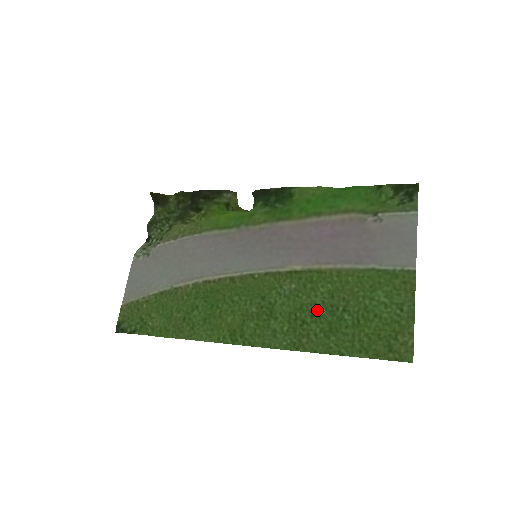
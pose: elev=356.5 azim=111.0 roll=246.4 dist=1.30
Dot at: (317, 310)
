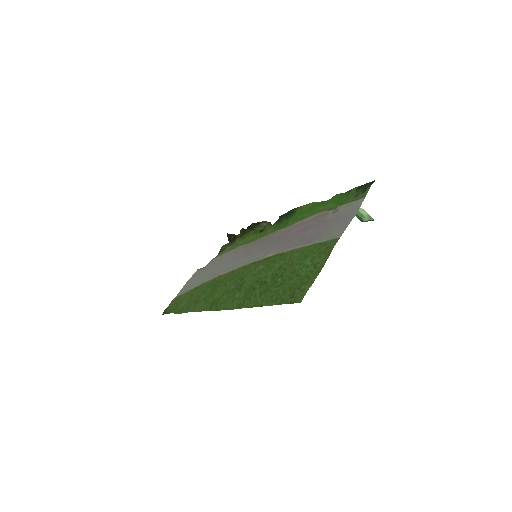
Dot at: (266, 280)
